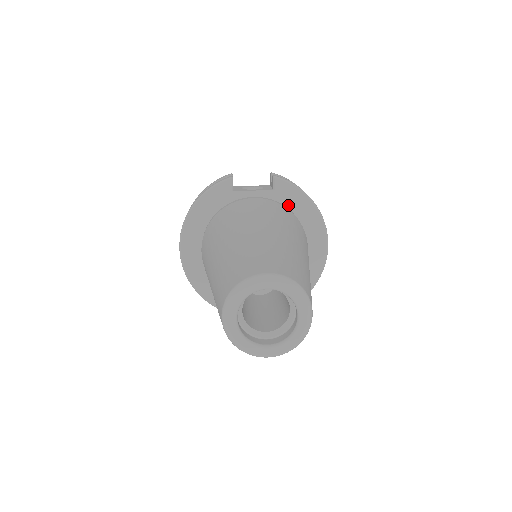
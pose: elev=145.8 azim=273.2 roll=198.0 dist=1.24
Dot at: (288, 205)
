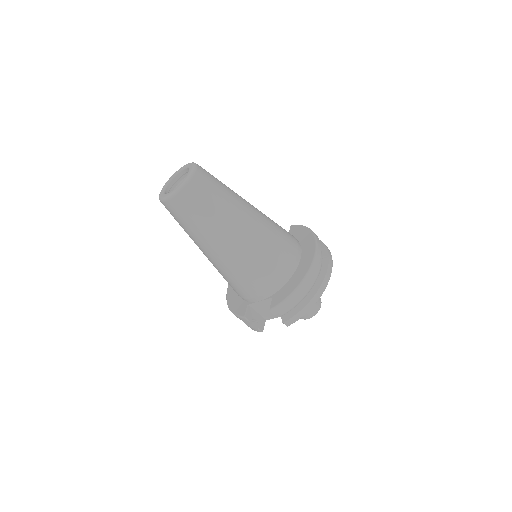
Dot at: (295, 237)
